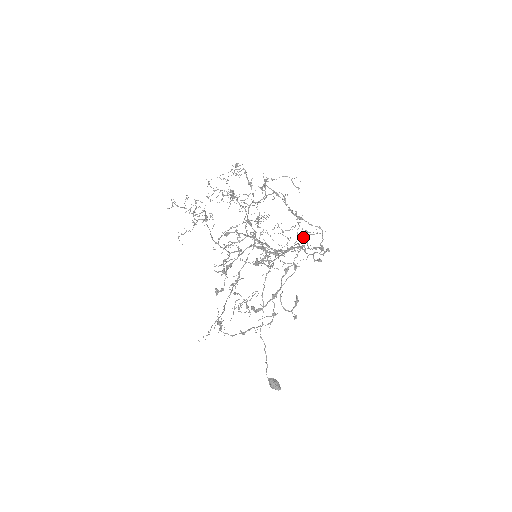
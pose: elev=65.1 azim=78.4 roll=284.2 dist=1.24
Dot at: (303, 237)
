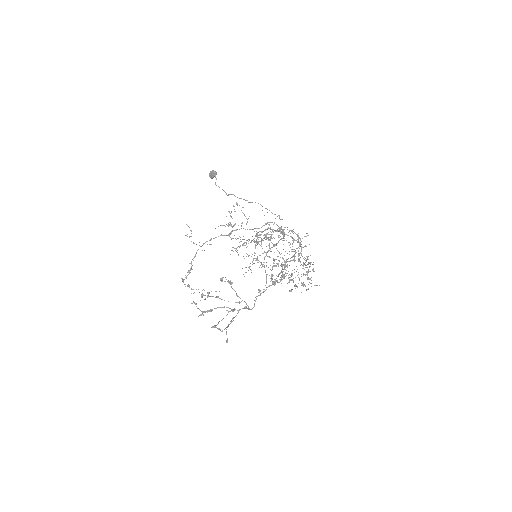
Dot at: occluded
